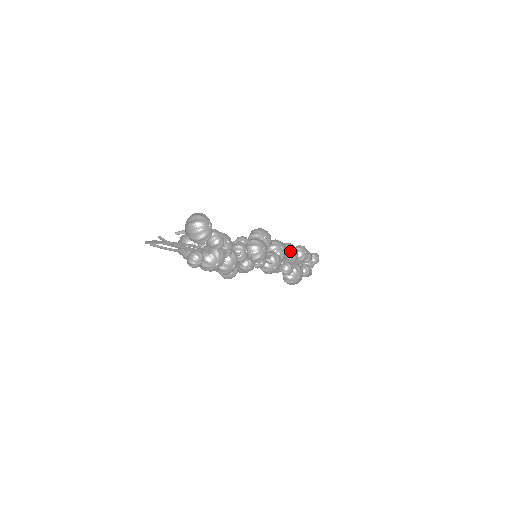
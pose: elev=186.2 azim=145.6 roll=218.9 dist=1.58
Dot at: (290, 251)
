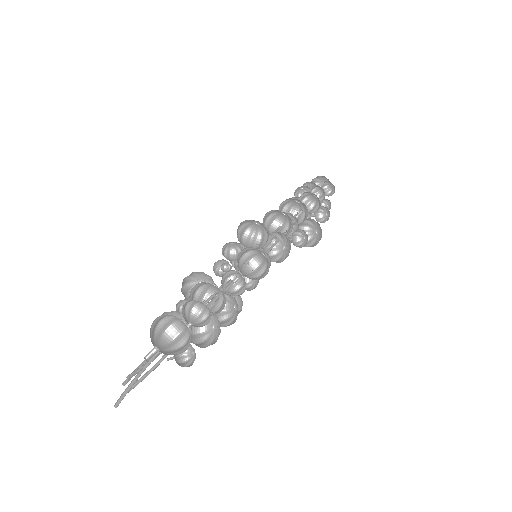
Dot at: (295, 203)
